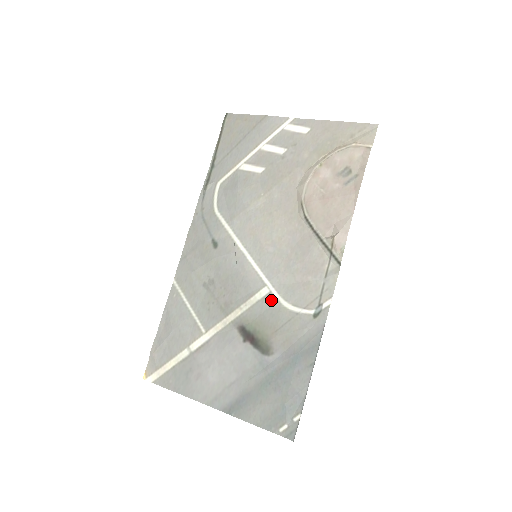
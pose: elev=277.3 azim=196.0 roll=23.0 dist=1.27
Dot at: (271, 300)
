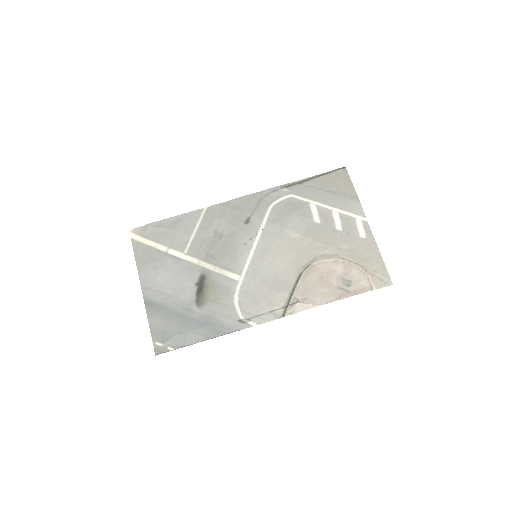
Dot at: (233, 285)
